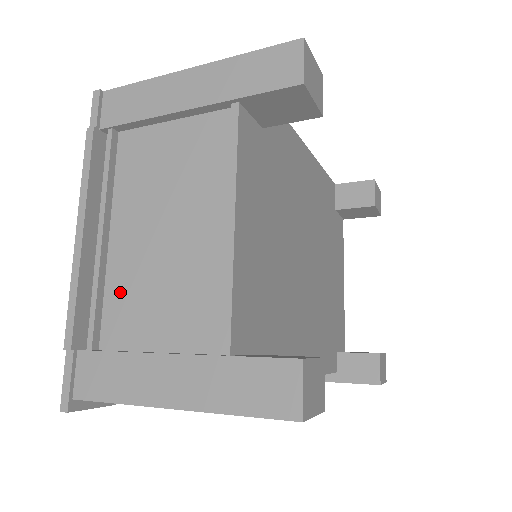
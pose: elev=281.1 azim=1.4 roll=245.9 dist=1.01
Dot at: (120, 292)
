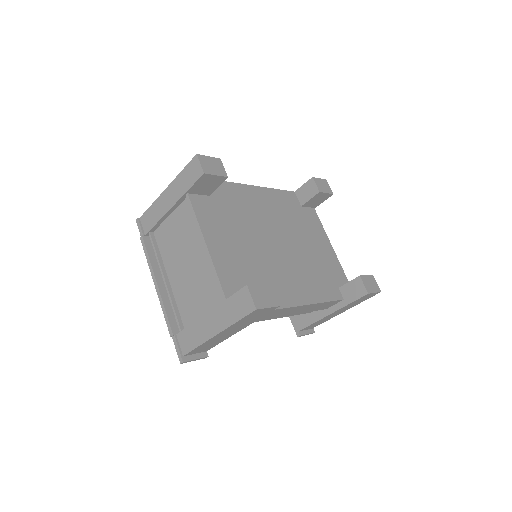
Dot at: (182, 301)
